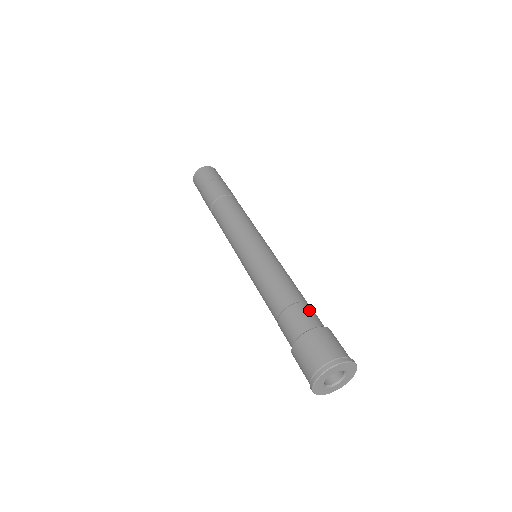
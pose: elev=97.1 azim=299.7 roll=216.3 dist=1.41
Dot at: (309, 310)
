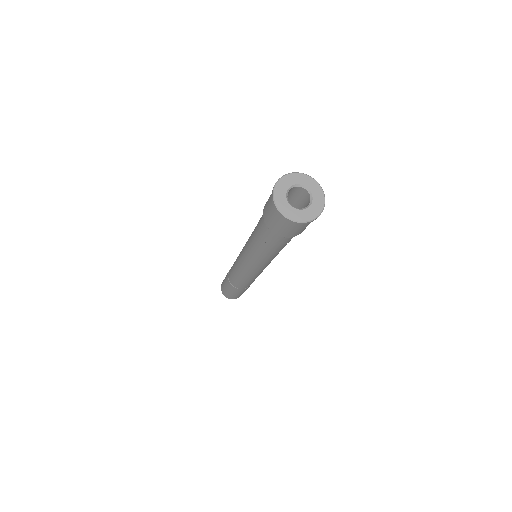
Dot at: occluded
